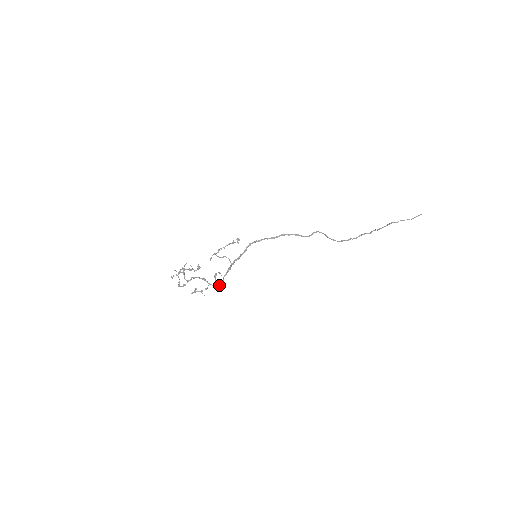
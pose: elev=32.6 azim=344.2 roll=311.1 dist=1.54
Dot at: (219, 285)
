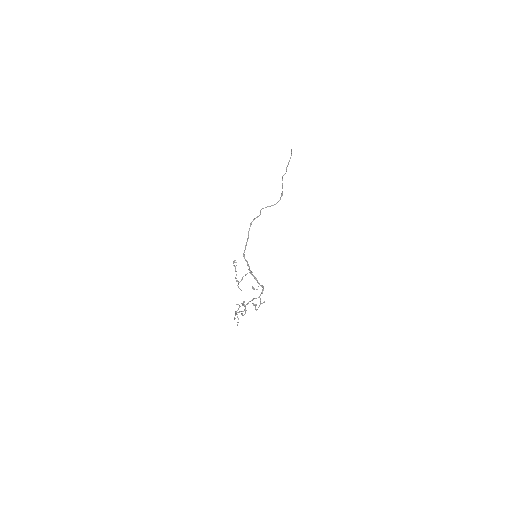
Dot at: (263, 289)
